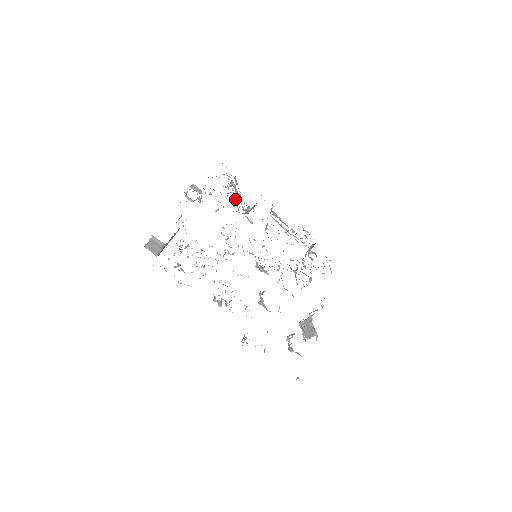
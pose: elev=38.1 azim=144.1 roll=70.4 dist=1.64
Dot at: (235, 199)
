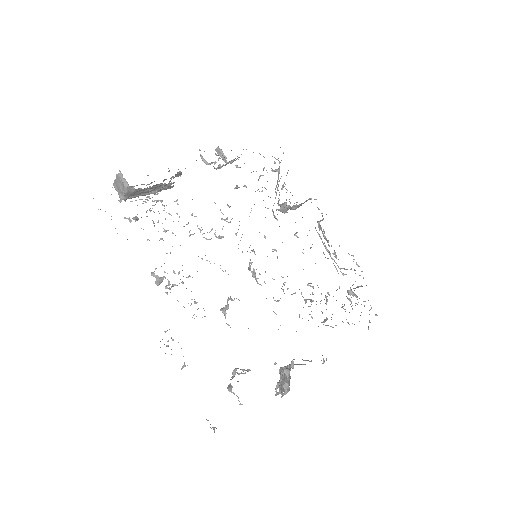
Dot at: occluded
